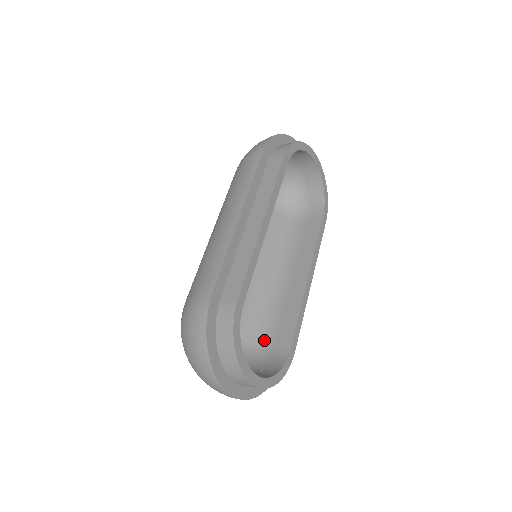
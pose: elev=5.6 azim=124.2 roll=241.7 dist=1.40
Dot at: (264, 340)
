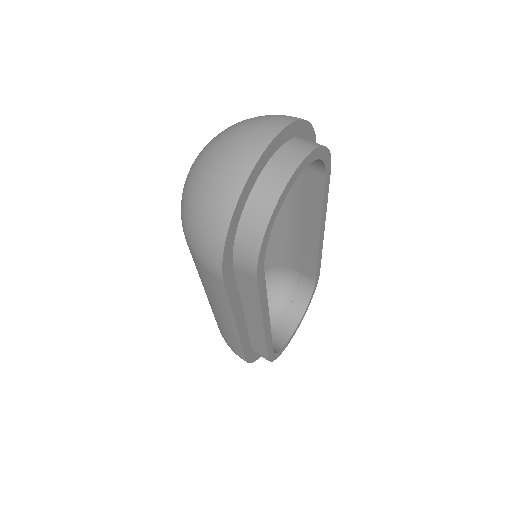
Dot at: (288, 266)
